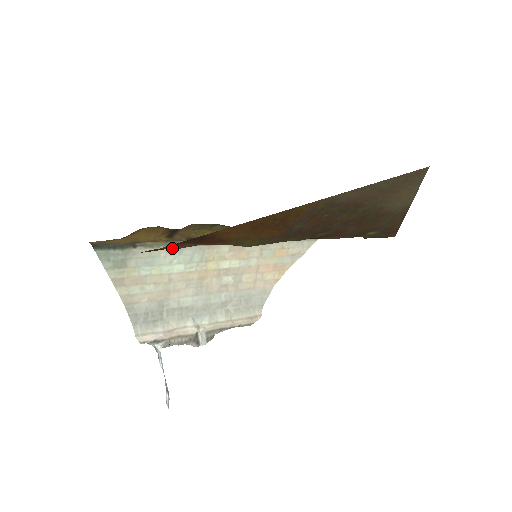
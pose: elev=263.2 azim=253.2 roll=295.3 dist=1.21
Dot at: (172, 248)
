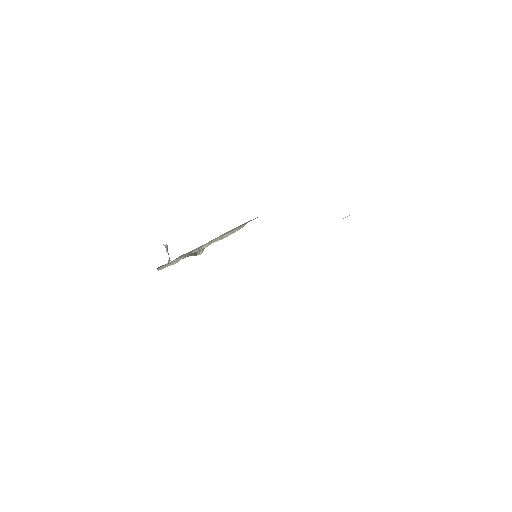
Dot at: occluded
